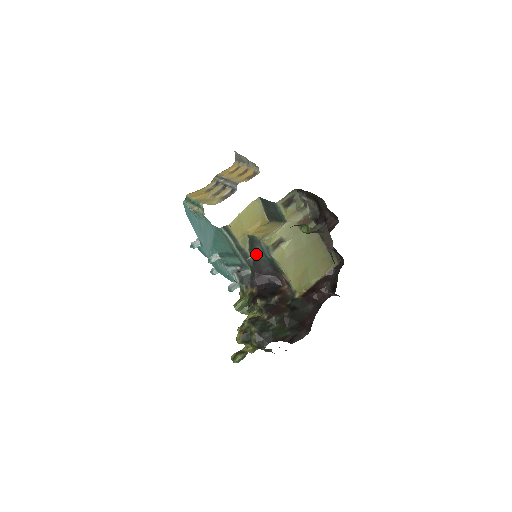
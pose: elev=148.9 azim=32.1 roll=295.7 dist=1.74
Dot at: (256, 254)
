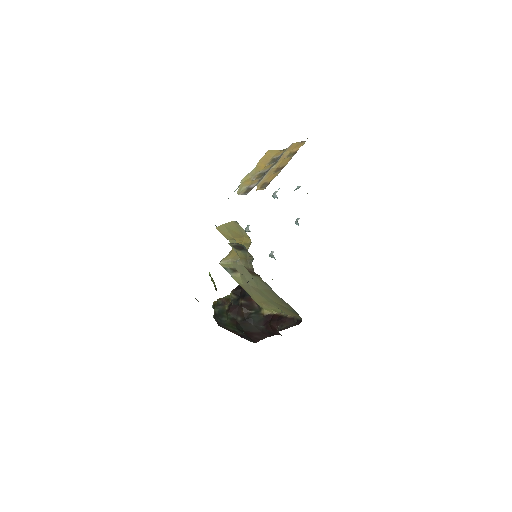
Dot at: occluded
